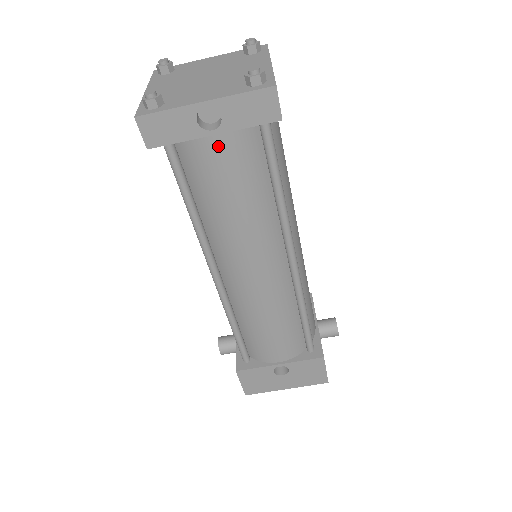
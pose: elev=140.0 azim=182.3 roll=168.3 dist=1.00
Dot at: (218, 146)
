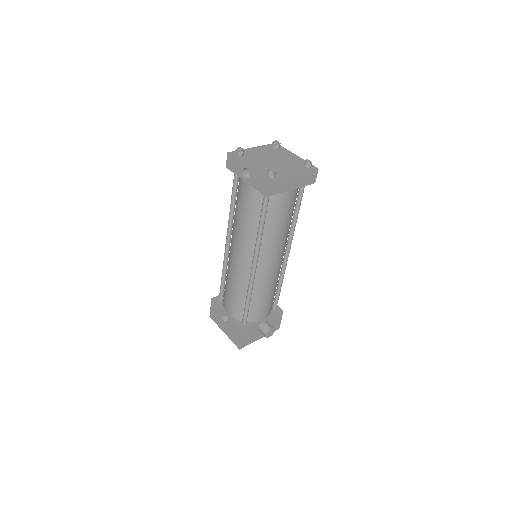
Dot at: (246, 187)
